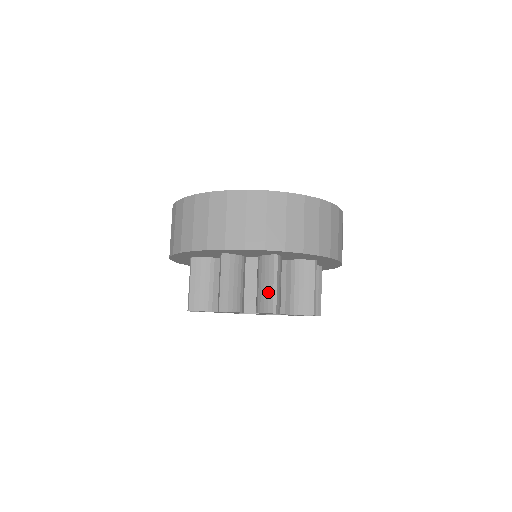
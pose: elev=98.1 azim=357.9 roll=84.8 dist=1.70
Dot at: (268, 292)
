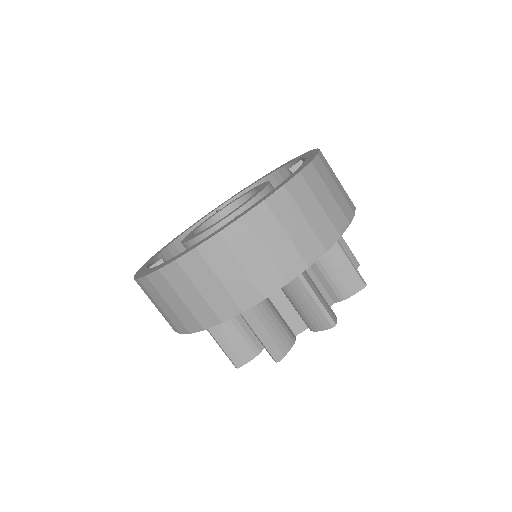
Dot at: (313, 310)
